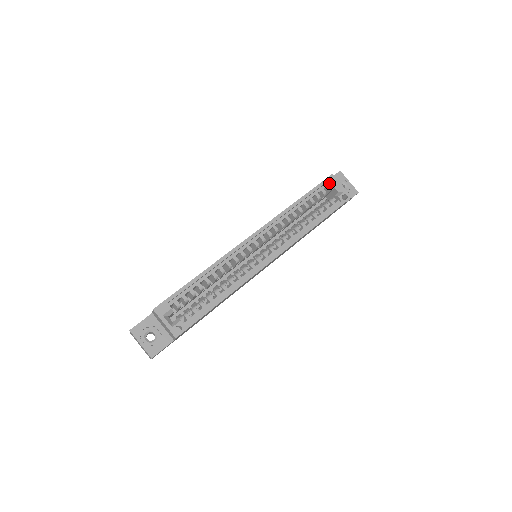
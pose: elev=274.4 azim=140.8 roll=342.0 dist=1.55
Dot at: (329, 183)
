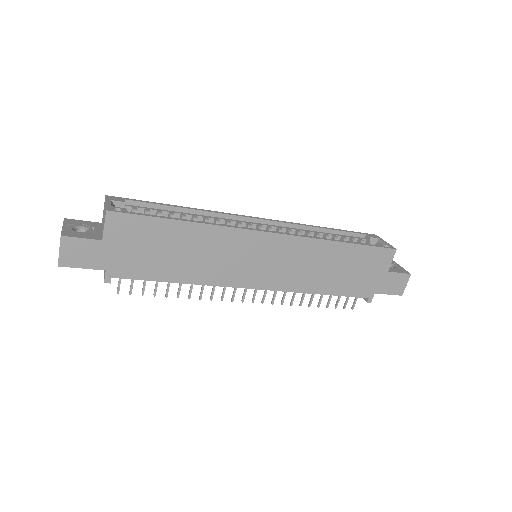
Dot at: (370, 236)
